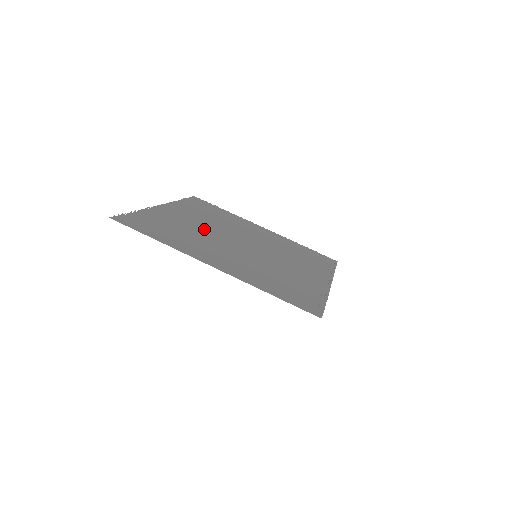
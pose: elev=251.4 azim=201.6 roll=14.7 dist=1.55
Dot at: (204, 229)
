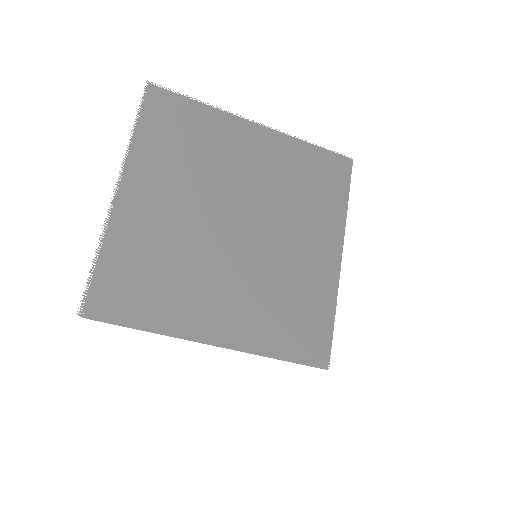
Dot at: (186, 226)
